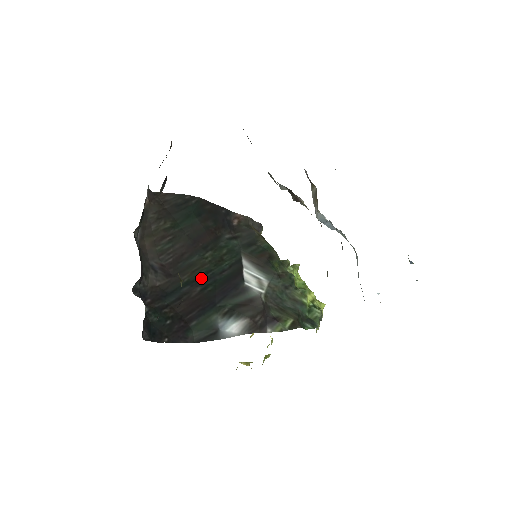
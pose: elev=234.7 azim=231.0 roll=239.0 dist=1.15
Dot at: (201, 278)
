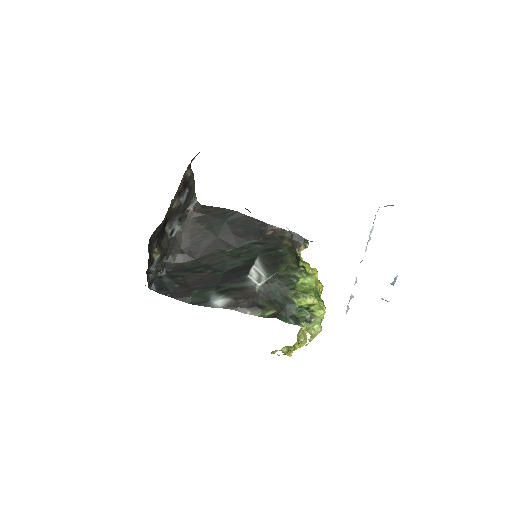
Dot at: (215, 265)
